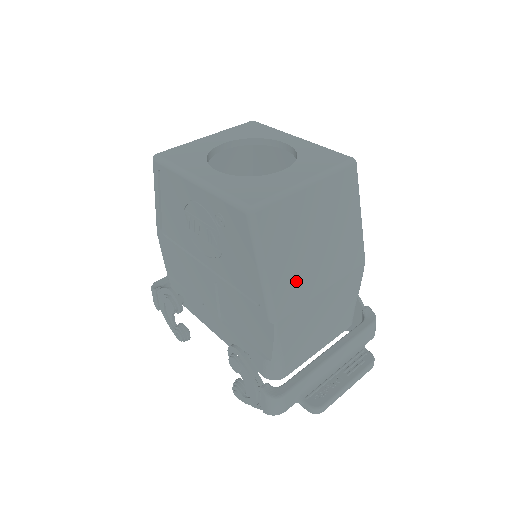
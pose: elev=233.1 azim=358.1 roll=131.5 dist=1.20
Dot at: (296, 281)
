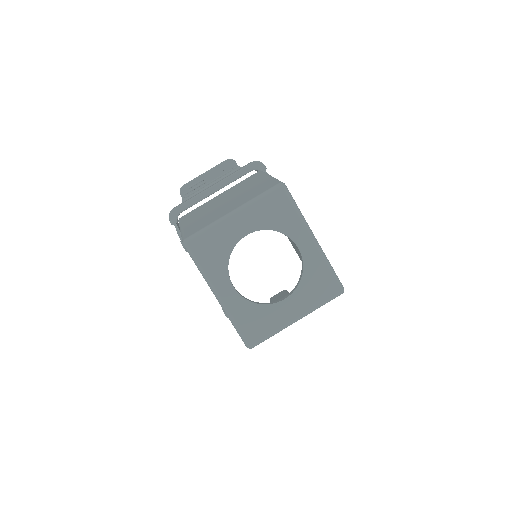
Dot at: occluded
